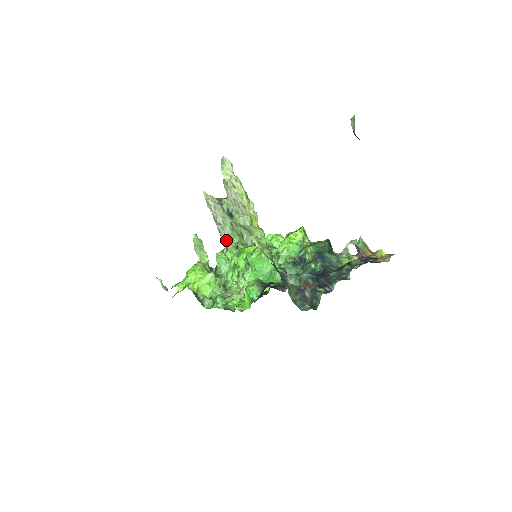
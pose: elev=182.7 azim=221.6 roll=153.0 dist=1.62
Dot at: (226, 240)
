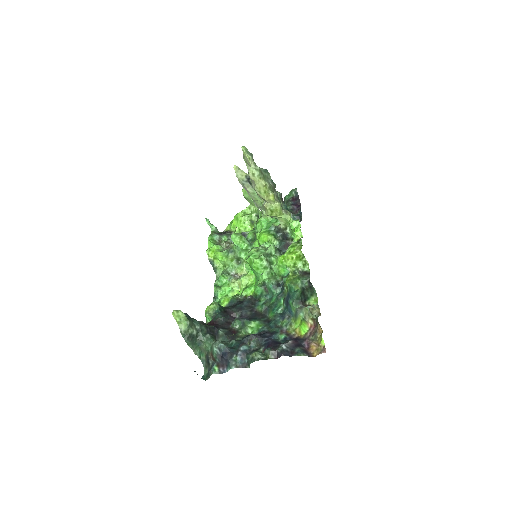
Dot at: (260, 209)
